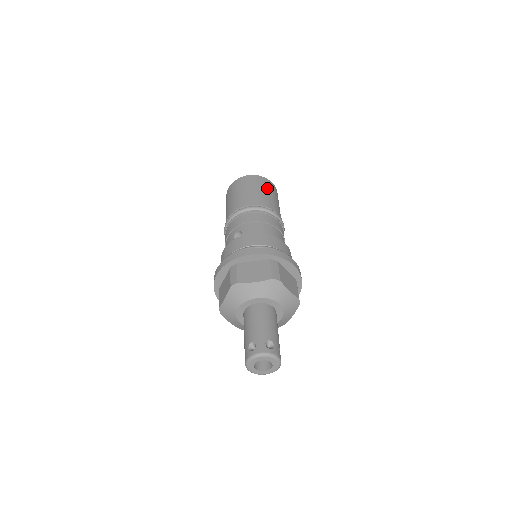
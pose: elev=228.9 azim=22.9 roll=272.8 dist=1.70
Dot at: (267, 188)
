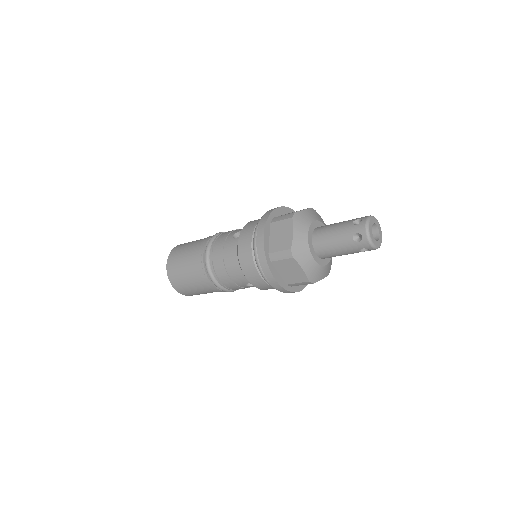
Dot at: occluded
